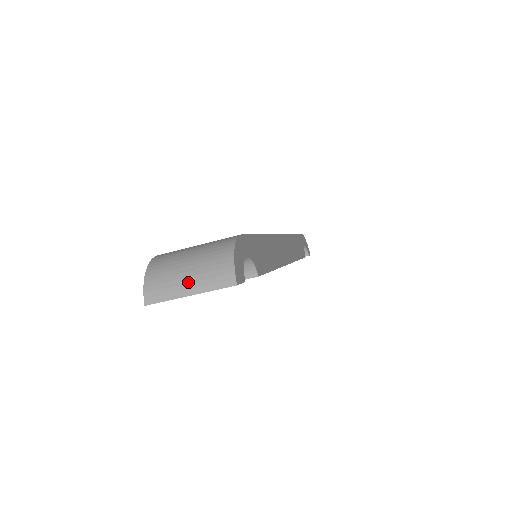
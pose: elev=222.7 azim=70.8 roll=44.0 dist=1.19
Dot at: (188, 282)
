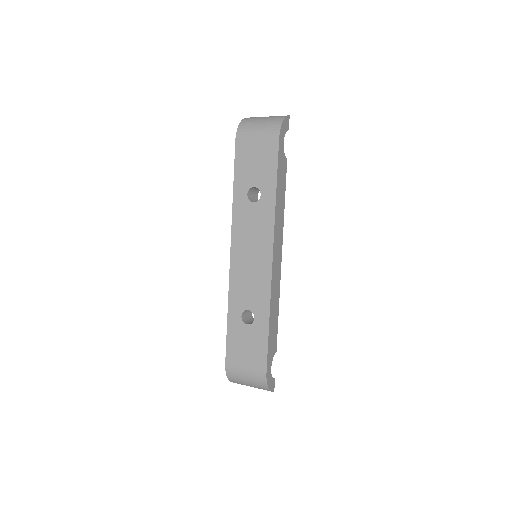
Dot at: occluded
